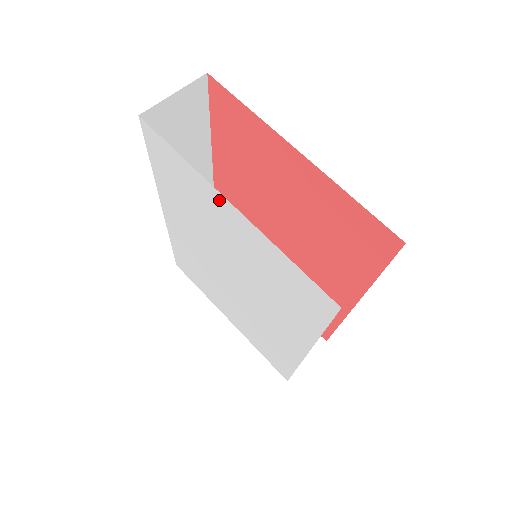
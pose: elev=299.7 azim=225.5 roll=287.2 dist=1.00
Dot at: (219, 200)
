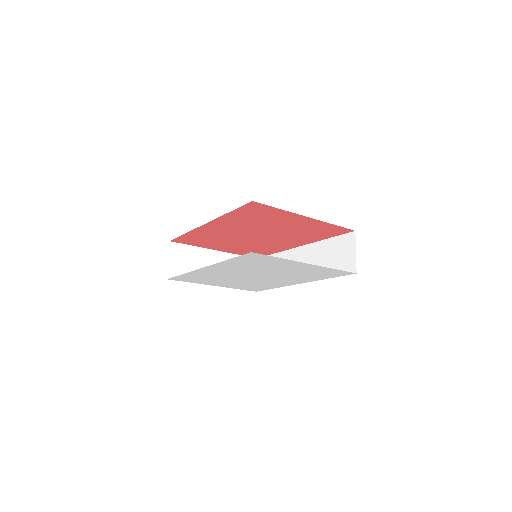
Dot at: (297, 264)
